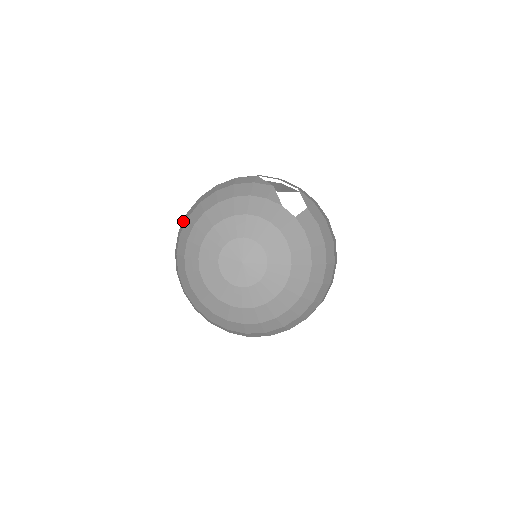
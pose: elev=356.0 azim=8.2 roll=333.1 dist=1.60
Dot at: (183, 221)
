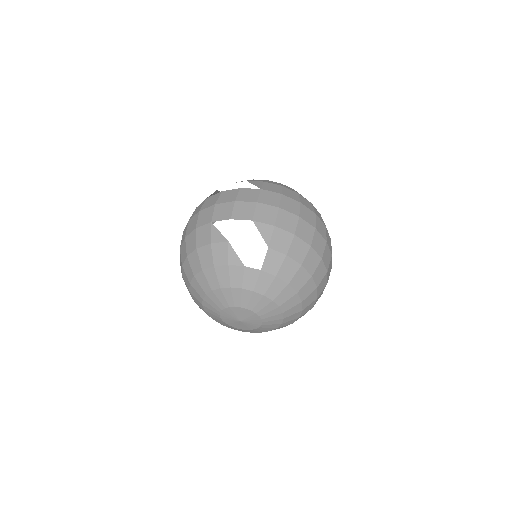
Dot at: occluded
